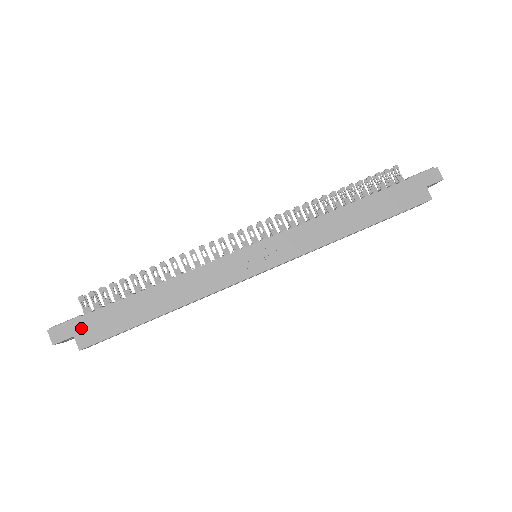
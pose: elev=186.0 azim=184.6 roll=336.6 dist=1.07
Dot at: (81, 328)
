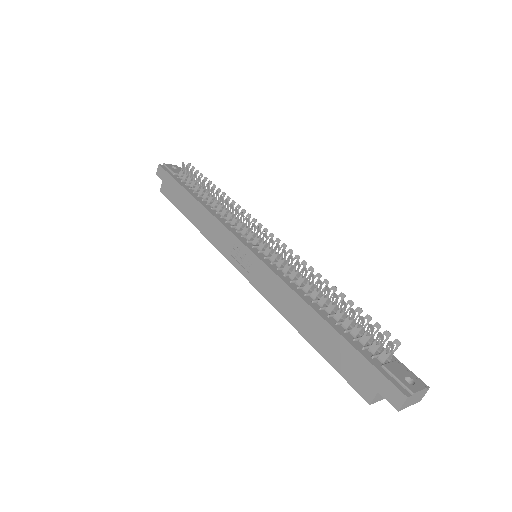
Dot at: (166, 181)
